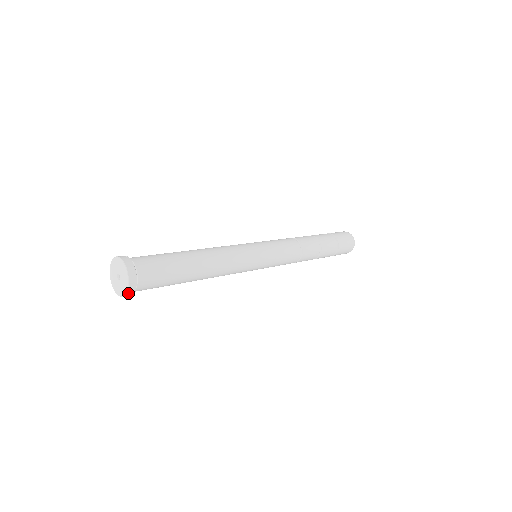
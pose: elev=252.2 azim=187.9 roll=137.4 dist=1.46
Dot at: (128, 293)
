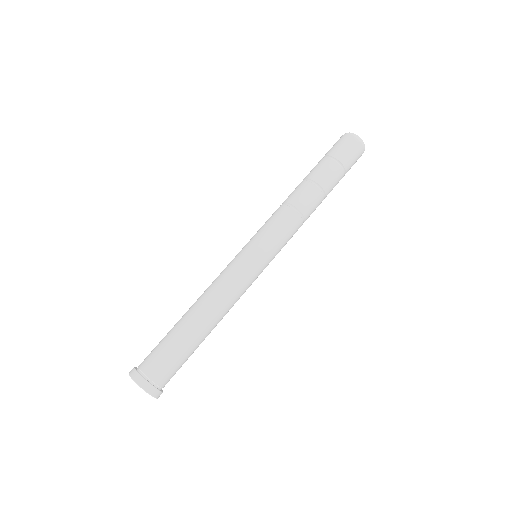
Dot at: occluded
